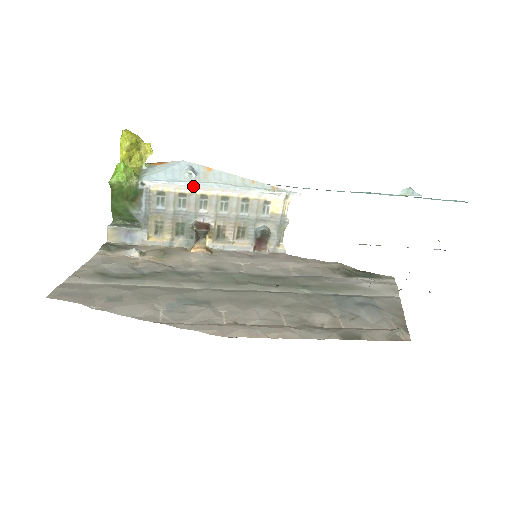
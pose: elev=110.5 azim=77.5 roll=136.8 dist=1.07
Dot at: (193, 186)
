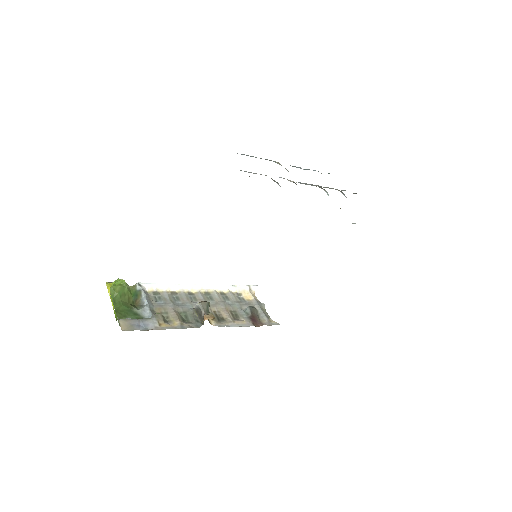
Dot at: (179, 285)
